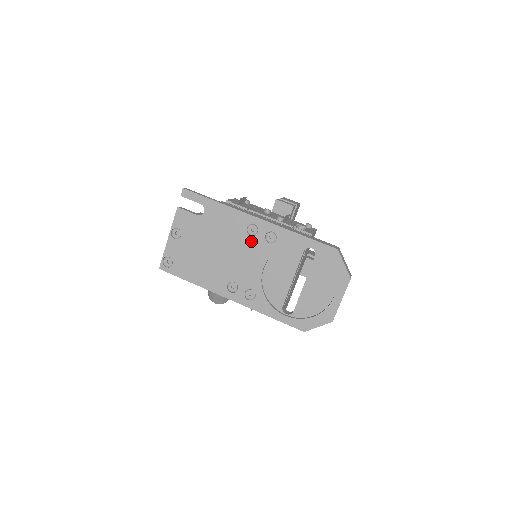
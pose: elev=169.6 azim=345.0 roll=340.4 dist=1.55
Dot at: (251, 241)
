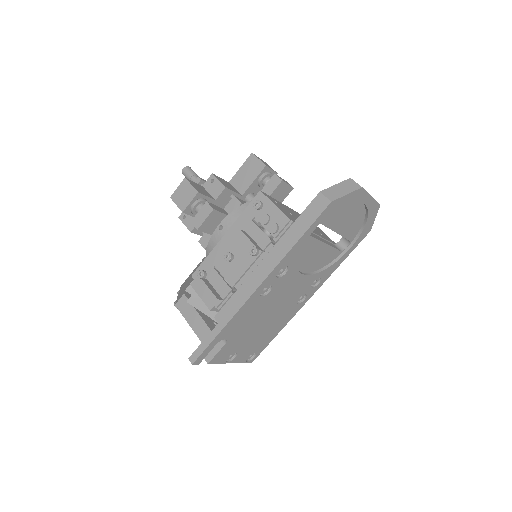
Dot at: (275, 290)
